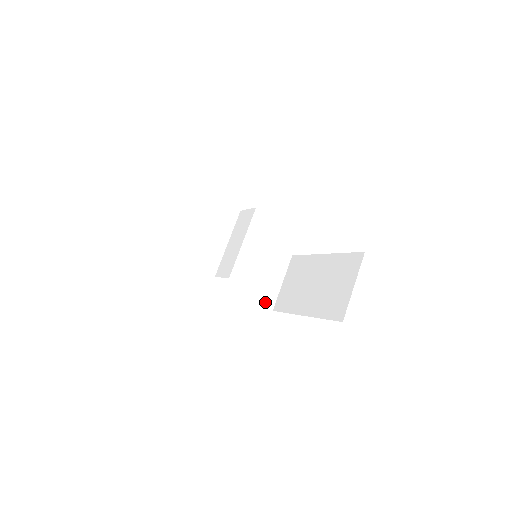
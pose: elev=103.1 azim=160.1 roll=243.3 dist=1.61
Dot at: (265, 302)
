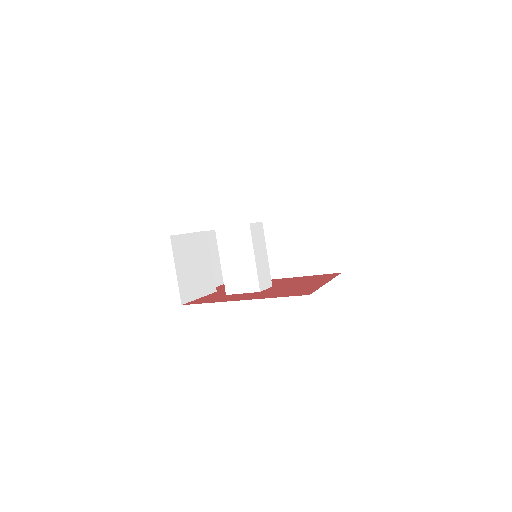
Dot at: (330, 269)
